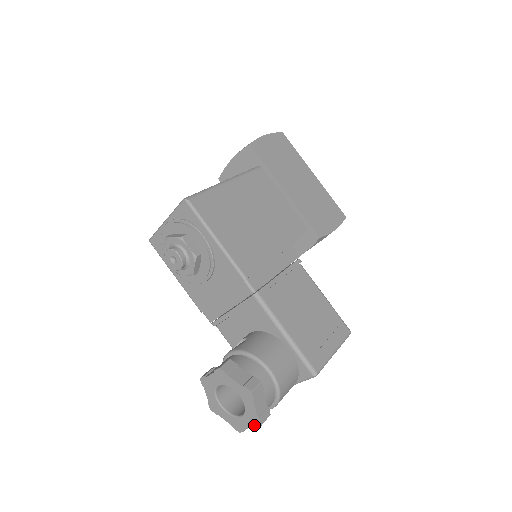
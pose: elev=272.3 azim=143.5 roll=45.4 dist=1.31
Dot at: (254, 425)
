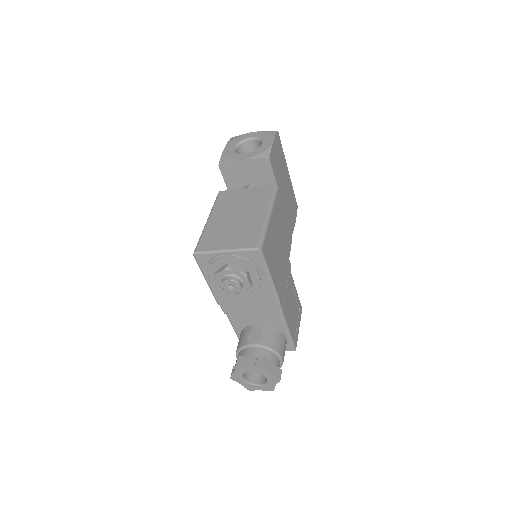
Dot at: (267, 390)
